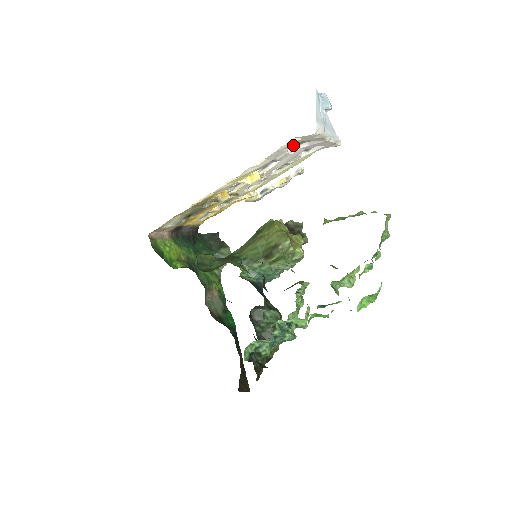
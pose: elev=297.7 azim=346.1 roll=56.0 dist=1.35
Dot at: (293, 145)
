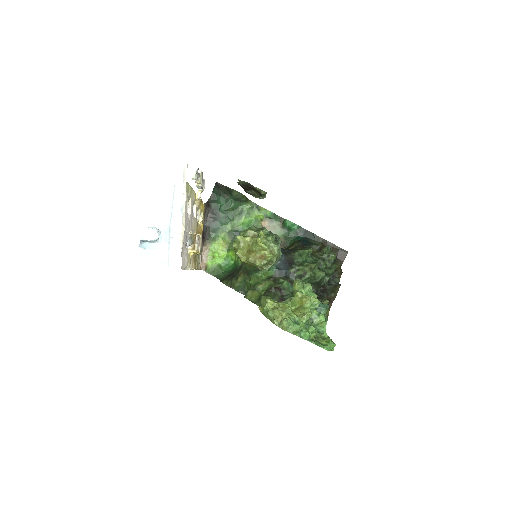
Dot at: occluded
